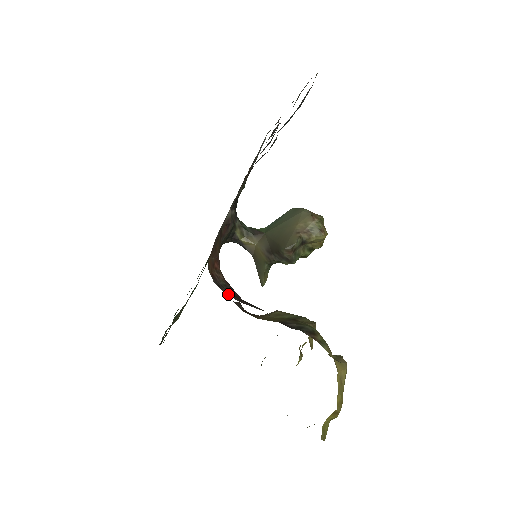
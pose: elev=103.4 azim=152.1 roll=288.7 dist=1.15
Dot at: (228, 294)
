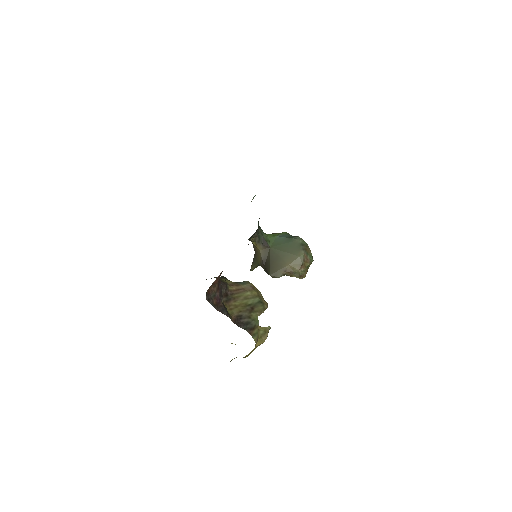
Dot at: (212, 305)
